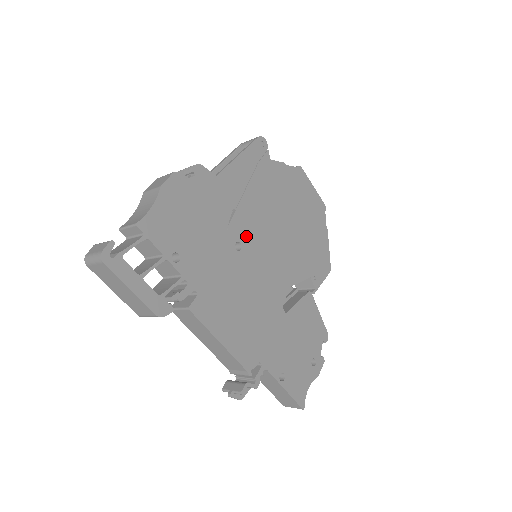
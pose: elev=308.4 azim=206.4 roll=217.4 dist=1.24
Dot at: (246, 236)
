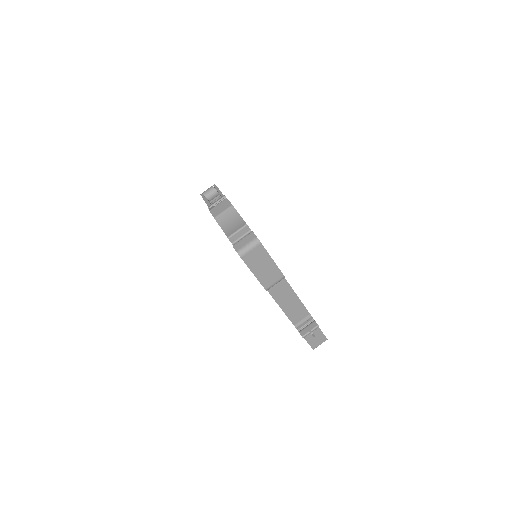
Dot at: occluded
